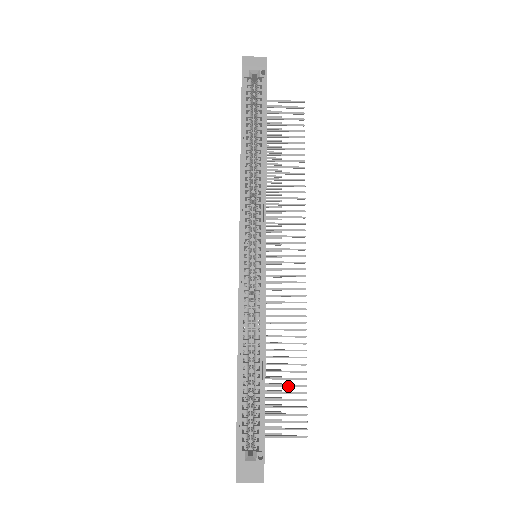
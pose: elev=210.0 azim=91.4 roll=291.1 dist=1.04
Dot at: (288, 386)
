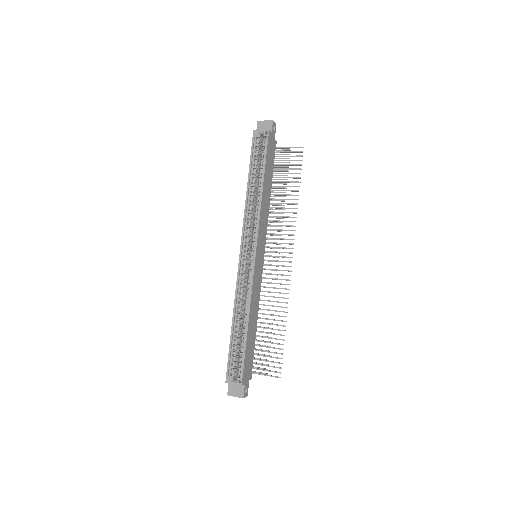
Dot at: (272, 343)
